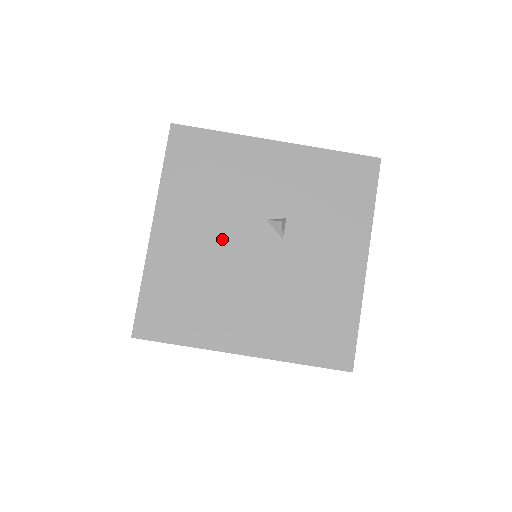
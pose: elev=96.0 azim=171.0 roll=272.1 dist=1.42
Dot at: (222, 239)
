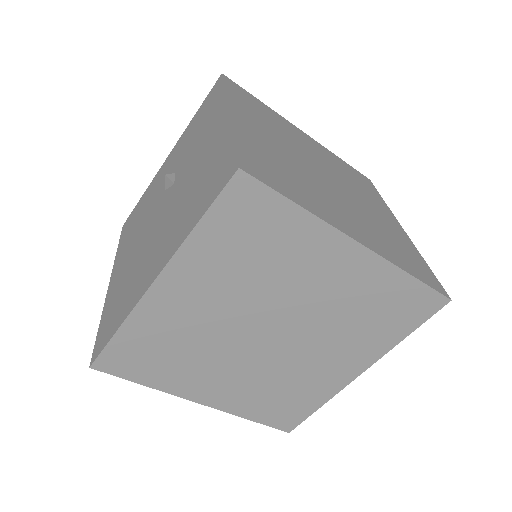
Dot at: (142, 235)
